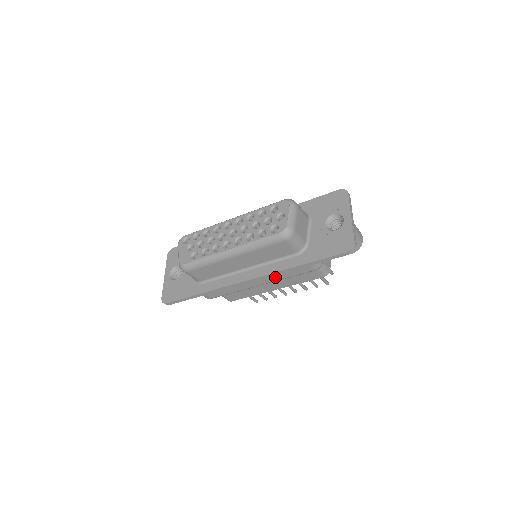
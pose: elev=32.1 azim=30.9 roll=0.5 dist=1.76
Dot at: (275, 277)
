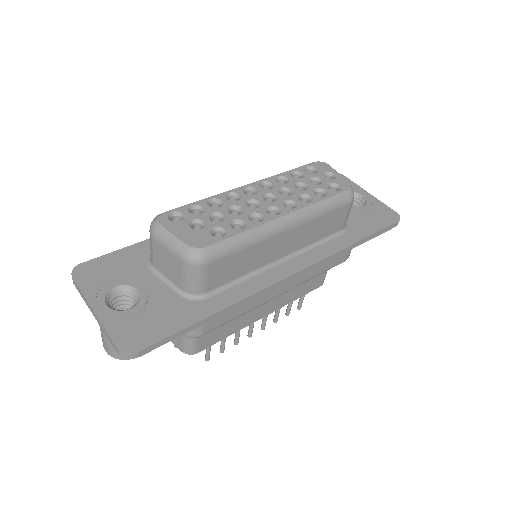
Dot at: (309, 273)
